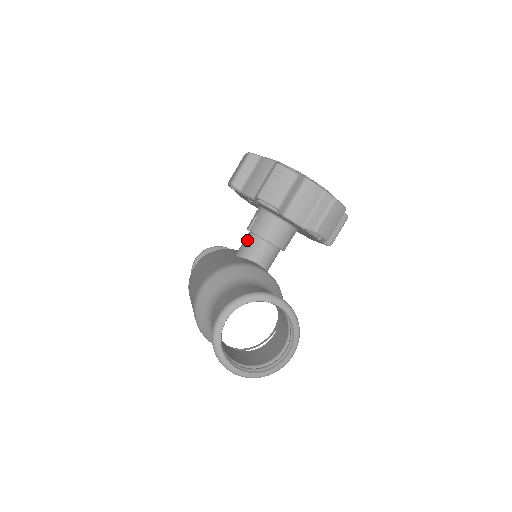
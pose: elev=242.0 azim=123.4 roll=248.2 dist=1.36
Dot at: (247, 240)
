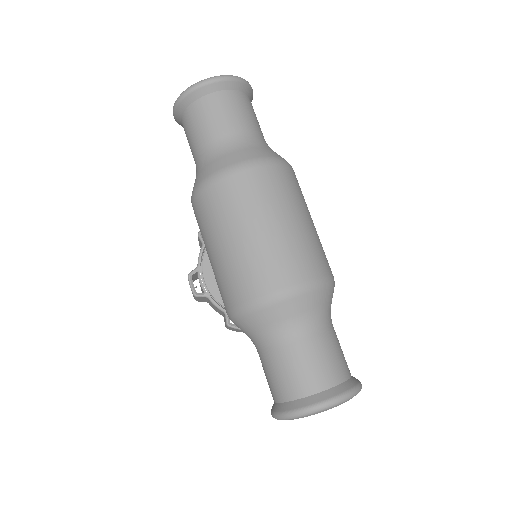
Dot at: occluded
